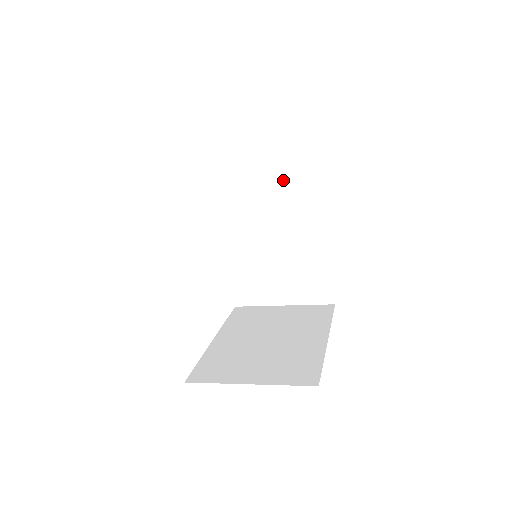
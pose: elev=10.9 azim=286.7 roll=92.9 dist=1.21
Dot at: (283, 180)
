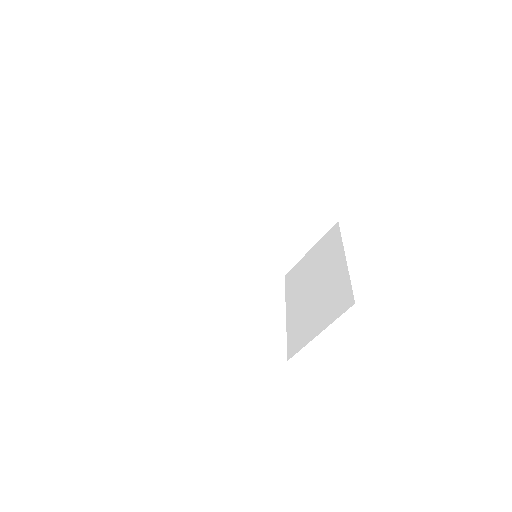
Dot at: (229, 188)
